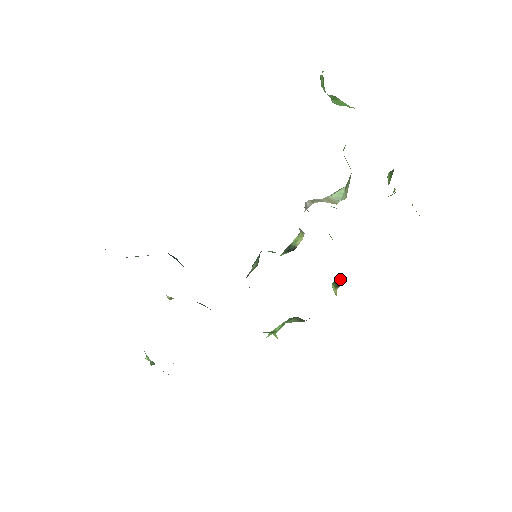
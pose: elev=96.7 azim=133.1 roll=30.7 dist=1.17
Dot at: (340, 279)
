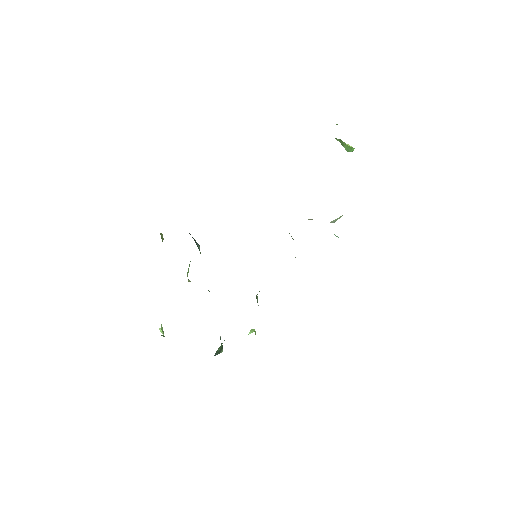
Dot at: occluded
